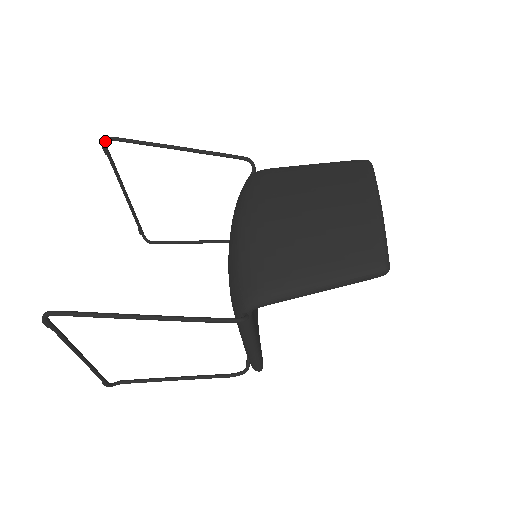
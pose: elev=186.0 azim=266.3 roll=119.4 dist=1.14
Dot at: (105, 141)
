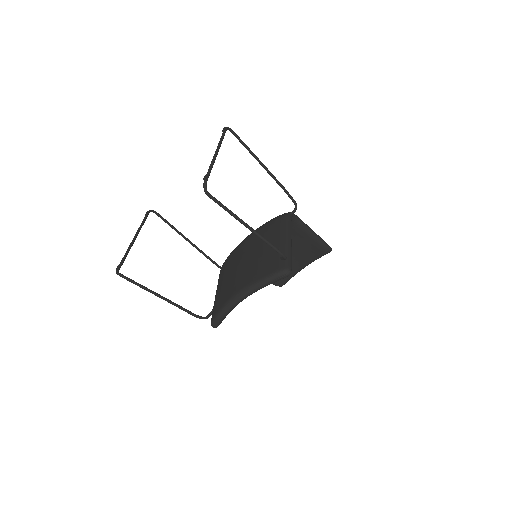
Dot at: (152, 210)
